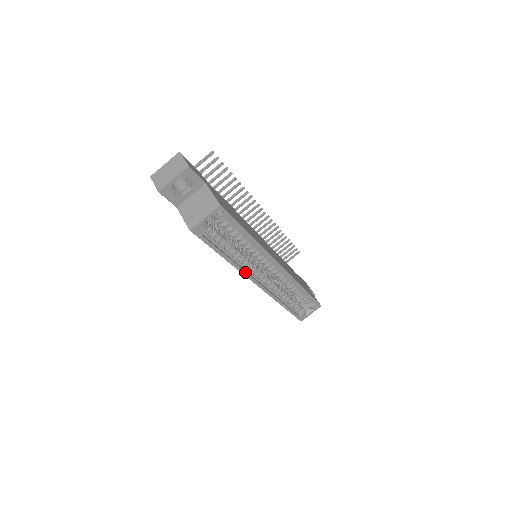
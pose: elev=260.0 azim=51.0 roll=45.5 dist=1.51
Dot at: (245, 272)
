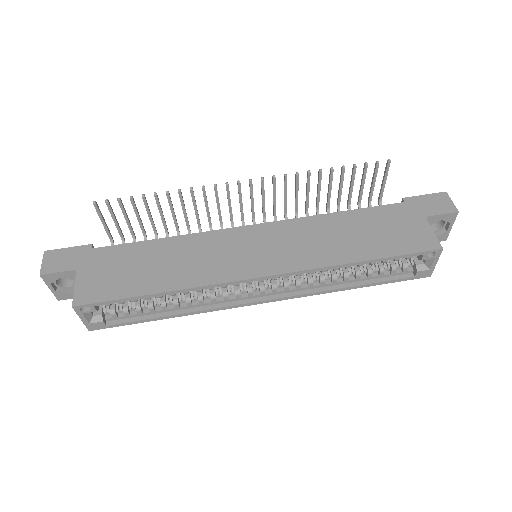
Dot at: (219, 308)
